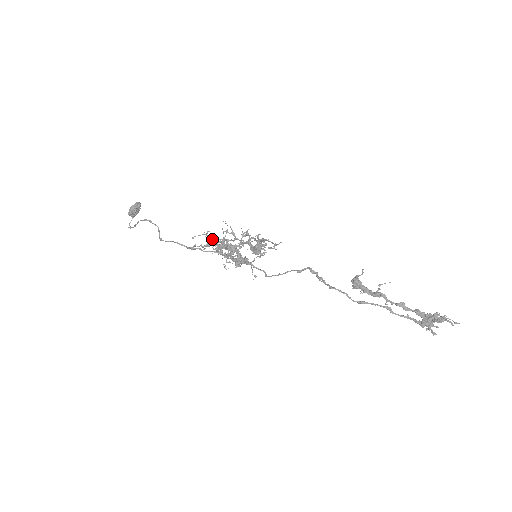
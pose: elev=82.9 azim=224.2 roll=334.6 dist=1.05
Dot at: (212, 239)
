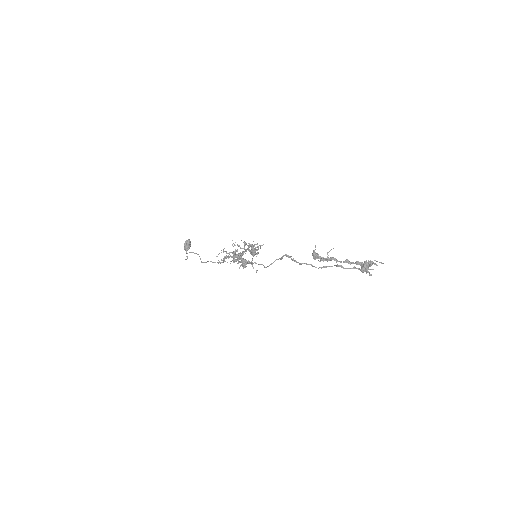
Dot at: occluded
